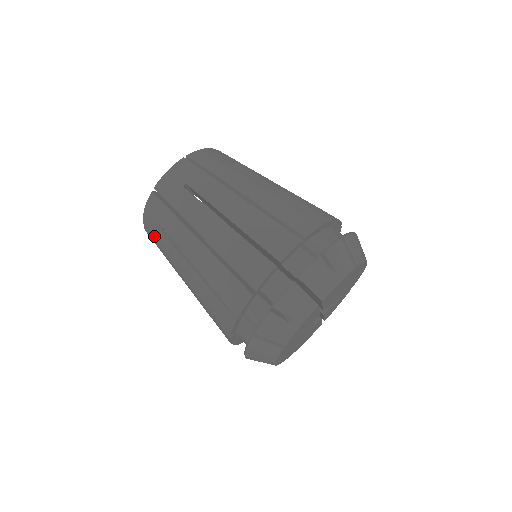
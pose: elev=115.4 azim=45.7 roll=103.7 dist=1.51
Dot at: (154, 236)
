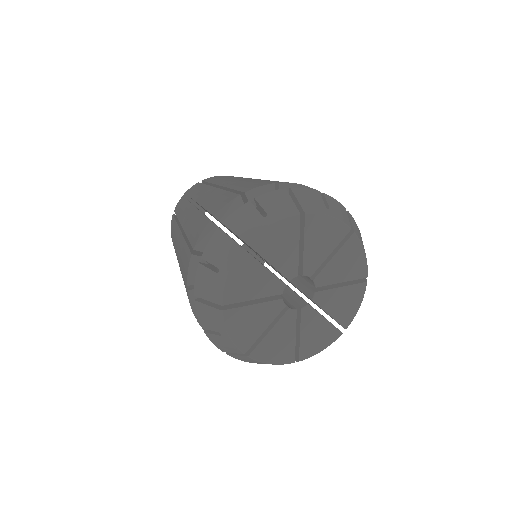
Dot at: occluded
